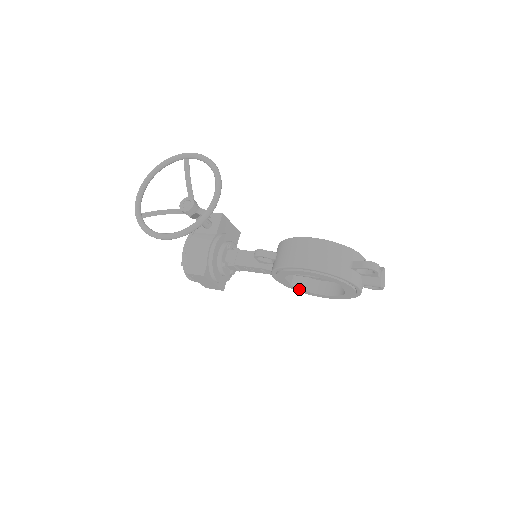
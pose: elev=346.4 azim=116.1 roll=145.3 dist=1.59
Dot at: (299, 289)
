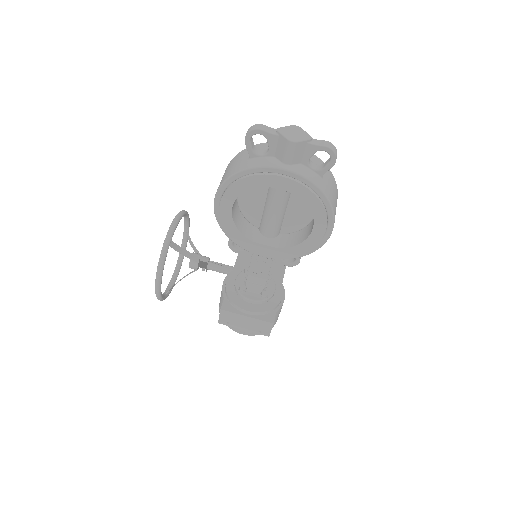
Dot at: (293, 247)
